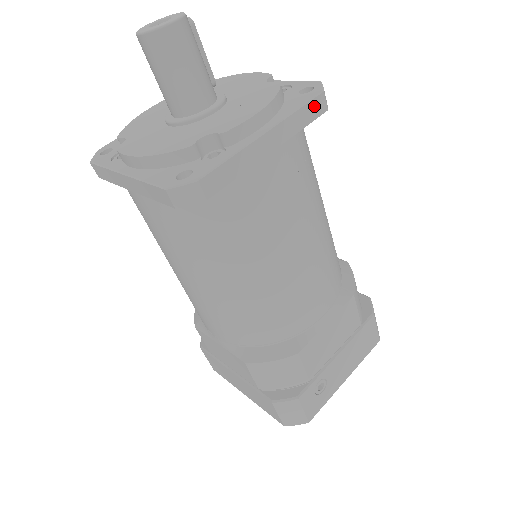
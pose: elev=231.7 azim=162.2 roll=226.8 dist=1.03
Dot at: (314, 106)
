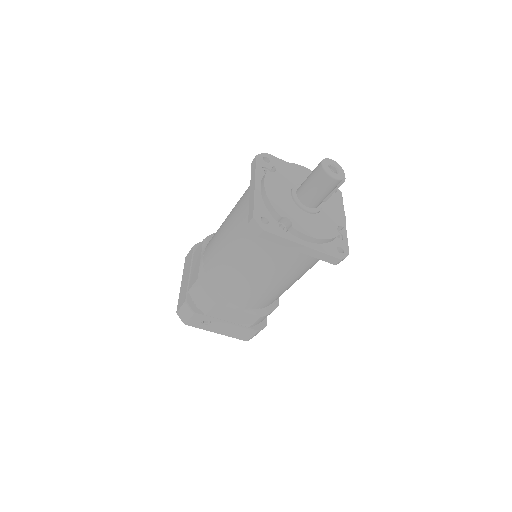
Dot at: (332, 259)
